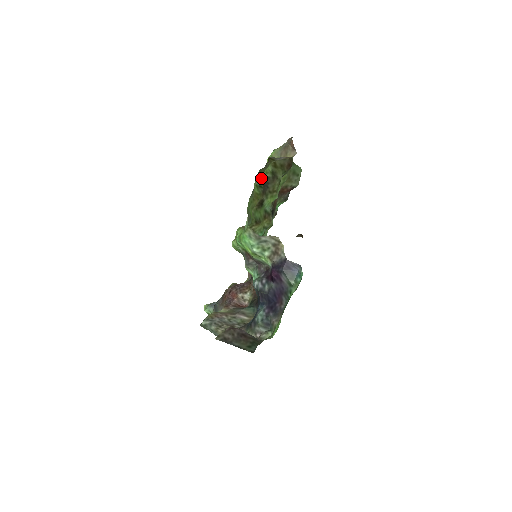
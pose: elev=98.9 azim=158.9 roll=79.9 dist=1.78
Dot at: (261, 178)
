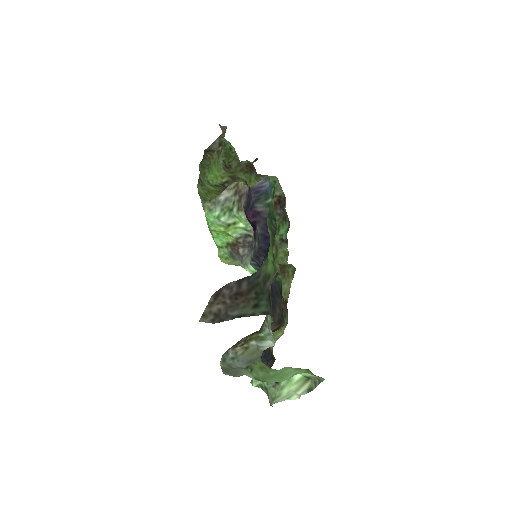
Dot at: (218, 183)
